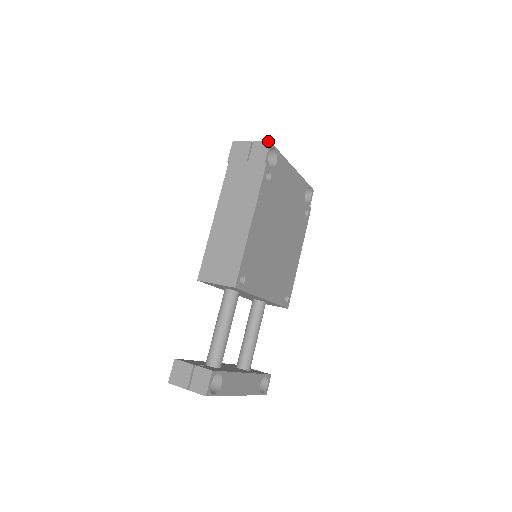
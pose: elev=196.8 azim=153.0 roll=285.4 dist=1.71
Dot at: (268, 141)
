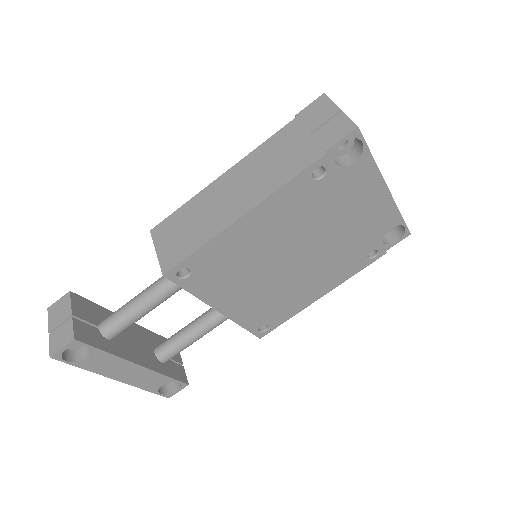
Dot at: occluded
